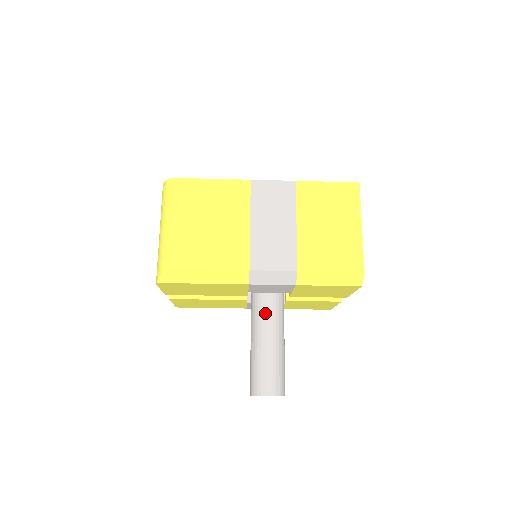
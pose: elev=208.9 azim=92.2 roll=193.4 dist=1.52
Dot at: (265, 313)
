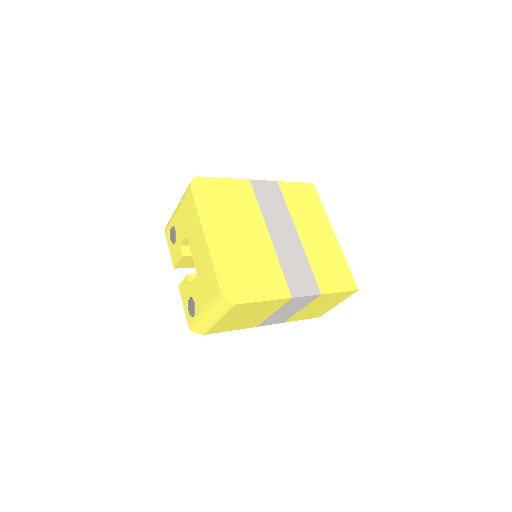
Dot at: occluded
